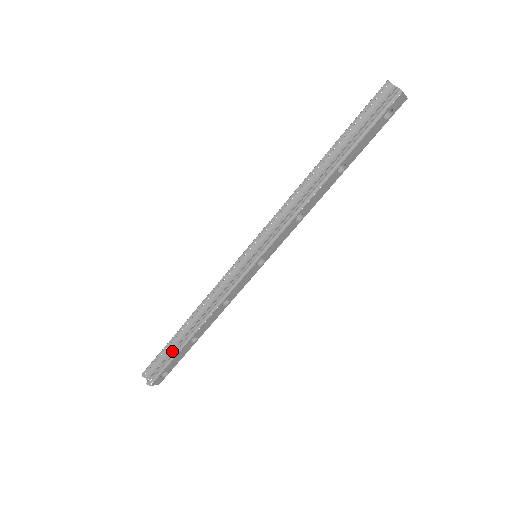
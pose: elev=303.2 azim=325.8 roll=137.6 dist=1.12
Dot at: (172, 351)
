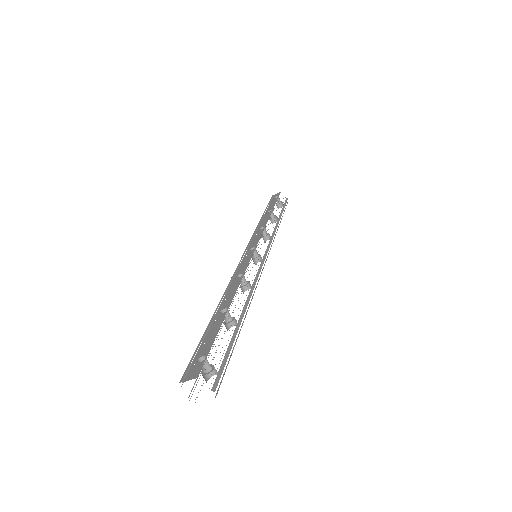
Dot at: occluded
